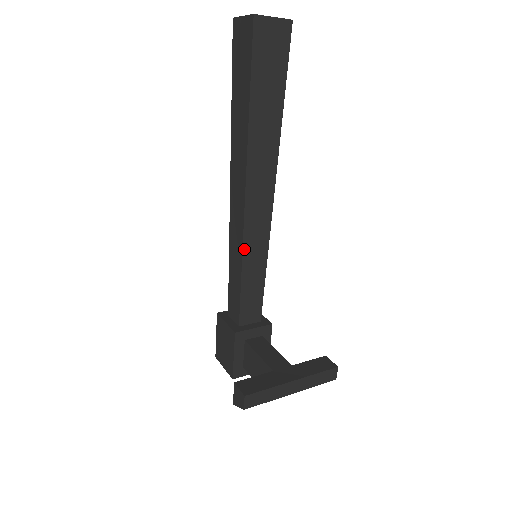
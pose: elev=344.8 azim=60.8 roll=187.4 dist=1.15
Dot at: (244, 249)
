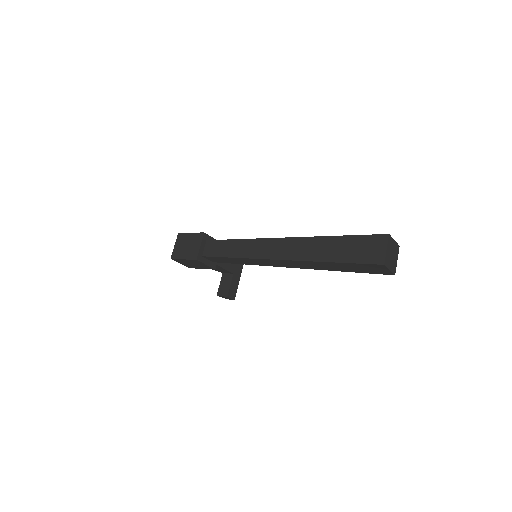
Dot at: (258, 264)
